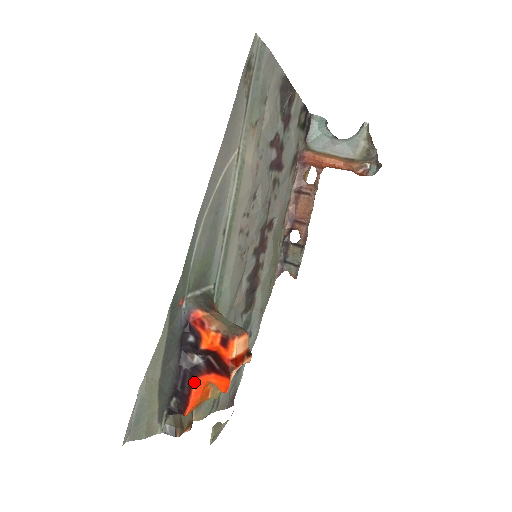
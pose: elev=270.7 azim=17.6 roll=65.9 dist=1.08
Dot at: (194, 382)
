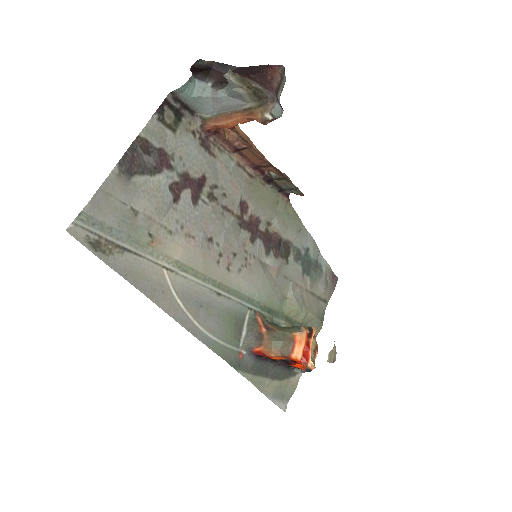
Dot at: (293, 366)
